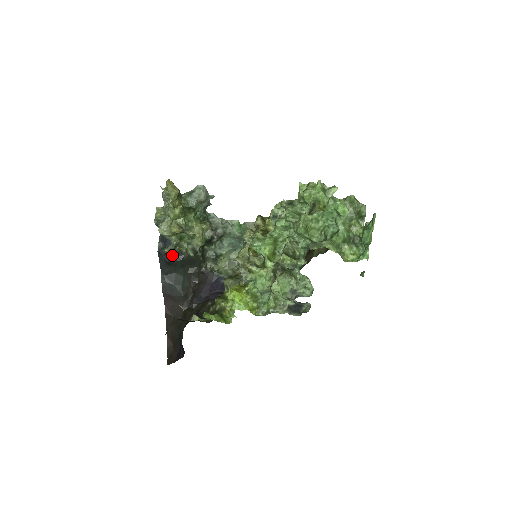
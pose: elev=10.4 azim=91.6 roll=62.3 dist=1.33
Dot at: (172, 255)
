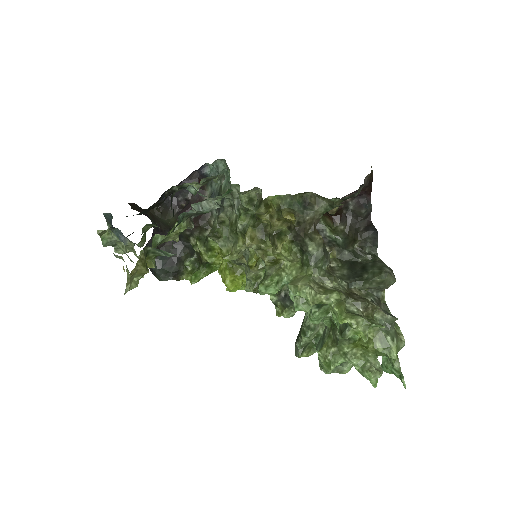
Dot at: occluded
